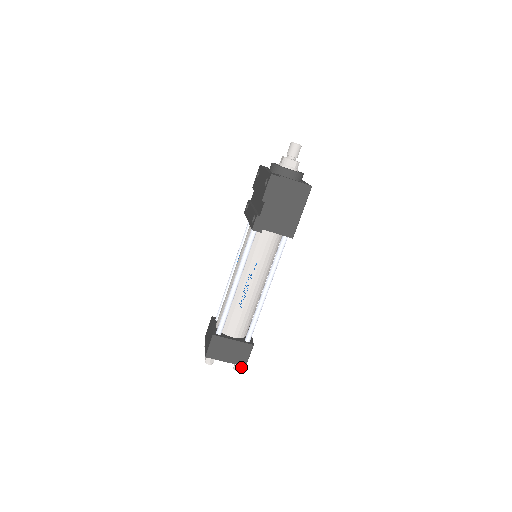
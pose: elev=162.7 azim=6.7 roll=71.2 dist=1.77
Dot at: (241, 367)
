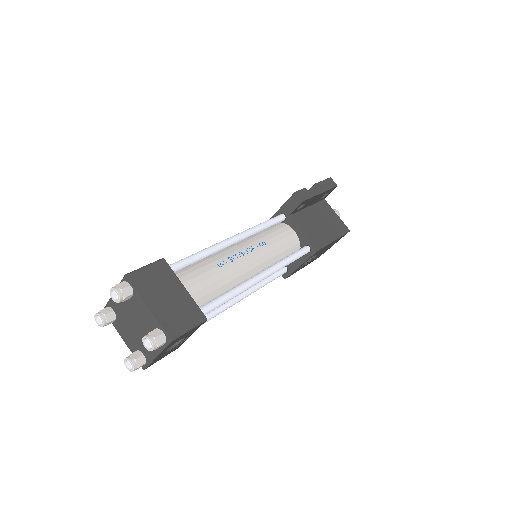
Dot at: (161, 341)
